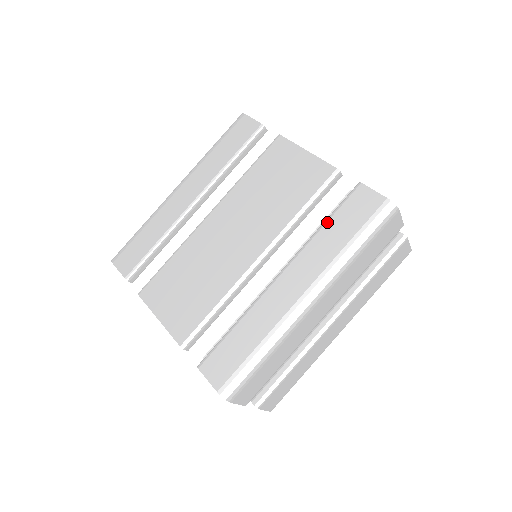
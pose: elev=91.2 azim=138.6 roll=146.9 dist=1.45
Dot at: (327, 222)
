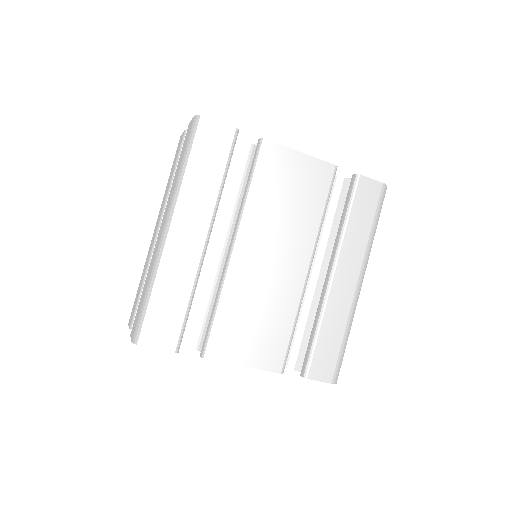
Dot at: (349, 217)
